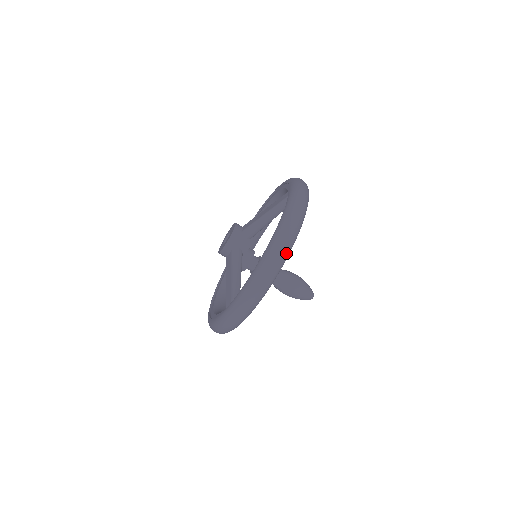
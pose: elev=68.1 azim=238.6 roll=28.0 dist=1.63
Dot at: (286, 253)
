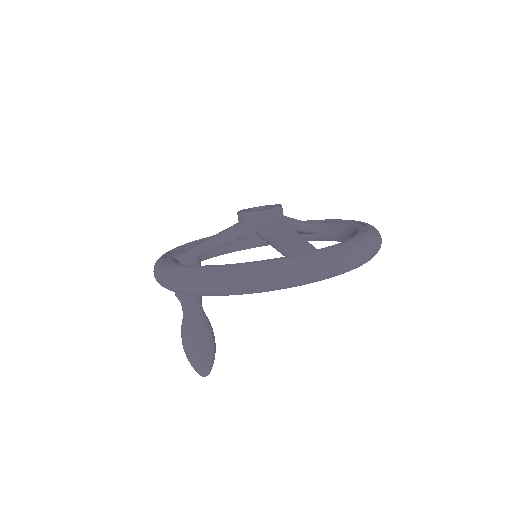
Dot at: occluded
